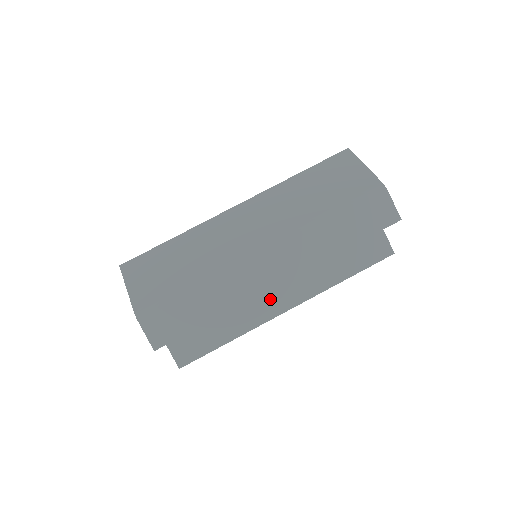
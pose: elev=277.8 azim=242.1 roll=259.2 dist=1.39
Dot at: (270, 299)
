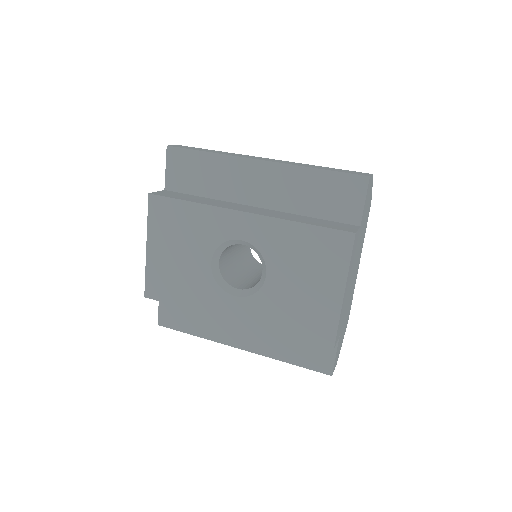
Dot at: (241, 207)
